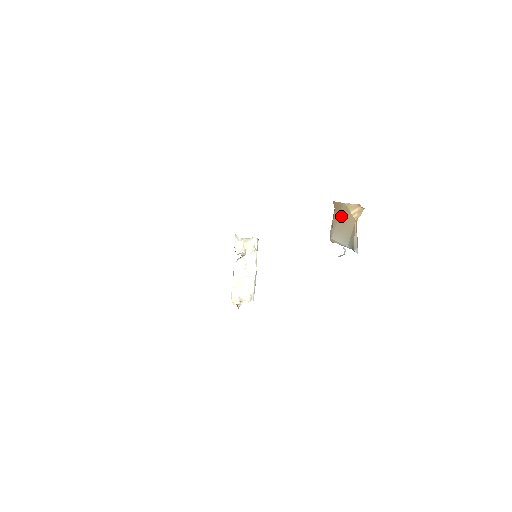
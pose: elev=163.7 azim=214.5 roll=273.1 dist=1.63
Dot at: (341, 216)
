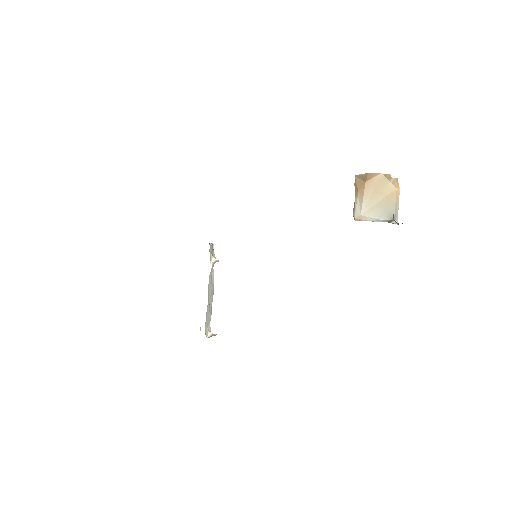
Dot at: (377, 188)
